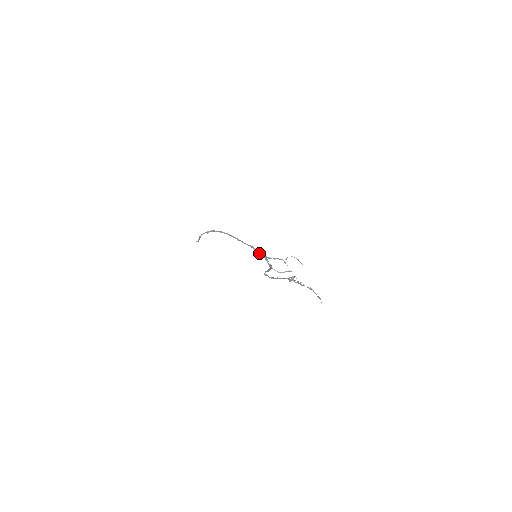
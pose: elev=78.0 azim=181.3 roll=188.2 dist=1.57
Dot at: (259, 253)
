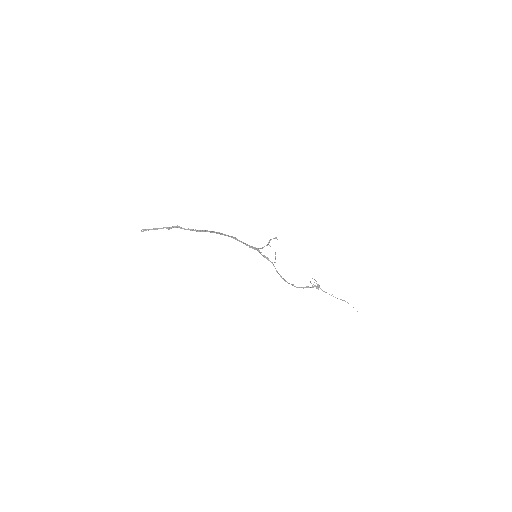
Dot at: (249, 246)
